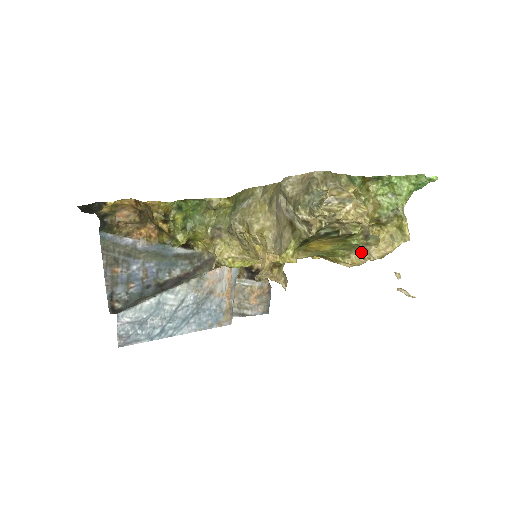
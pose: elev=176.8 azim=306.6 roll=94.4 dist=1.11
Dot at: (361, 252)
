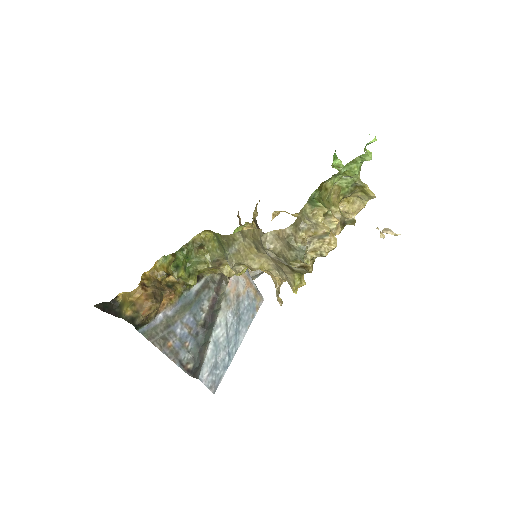
Dot at: occluded
